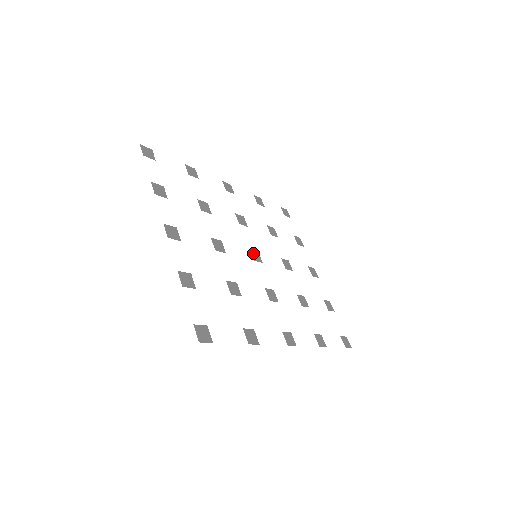
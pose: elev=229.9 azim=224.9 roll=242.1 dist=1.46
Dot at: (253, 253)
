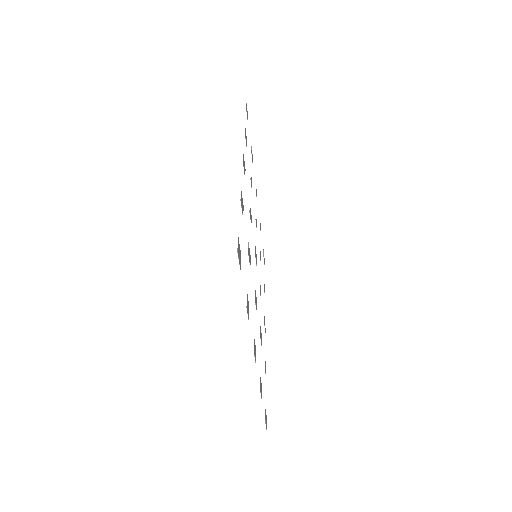
Dot at: occluded
